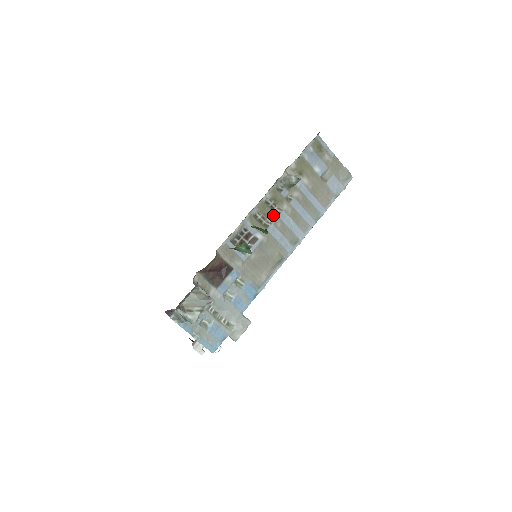
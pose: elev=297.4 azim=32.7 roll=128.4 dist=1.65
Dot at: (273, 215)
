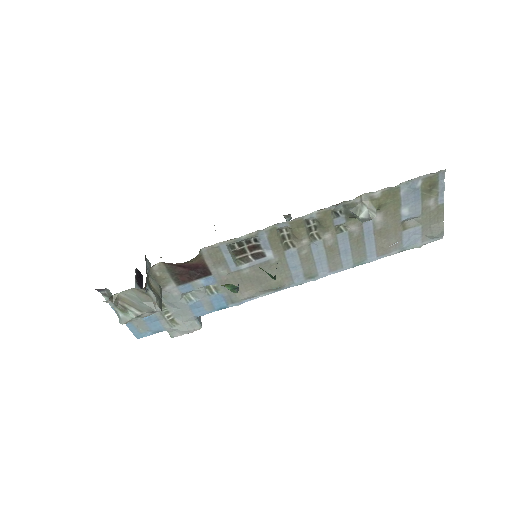
Dot at: (304, 239)
